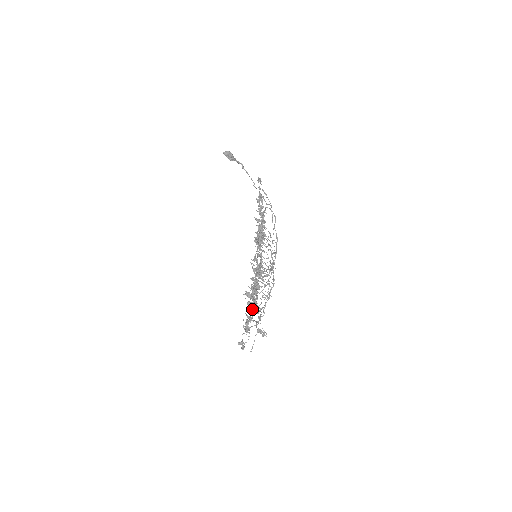
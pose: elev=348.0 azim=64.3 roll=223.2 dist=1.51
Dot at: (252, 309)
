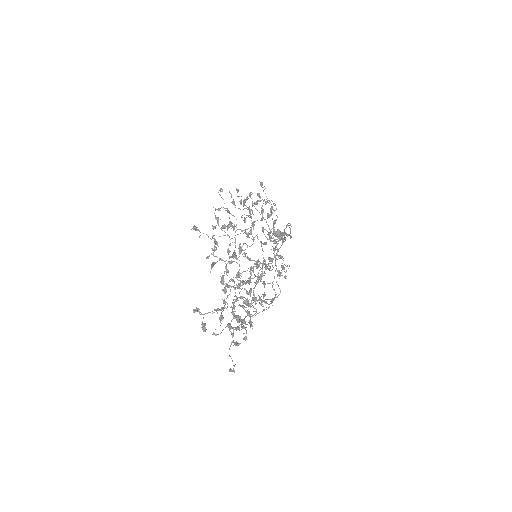
Dot at: (222, 280)
